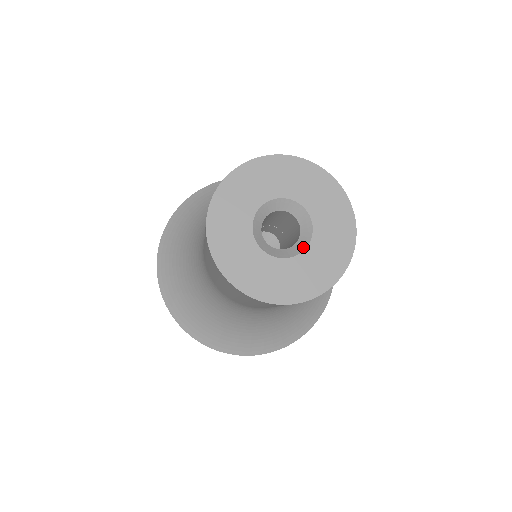
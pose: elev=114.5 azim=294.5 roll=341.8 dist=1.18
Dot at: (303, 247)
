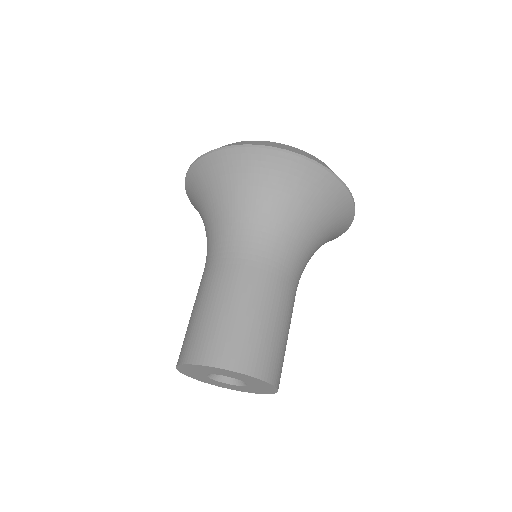
Dot at: (234, 384)
